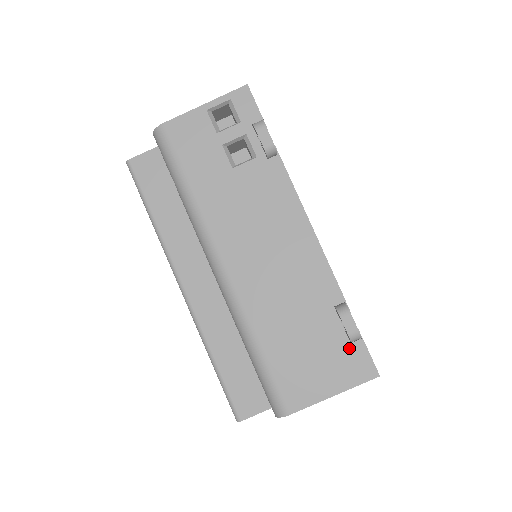
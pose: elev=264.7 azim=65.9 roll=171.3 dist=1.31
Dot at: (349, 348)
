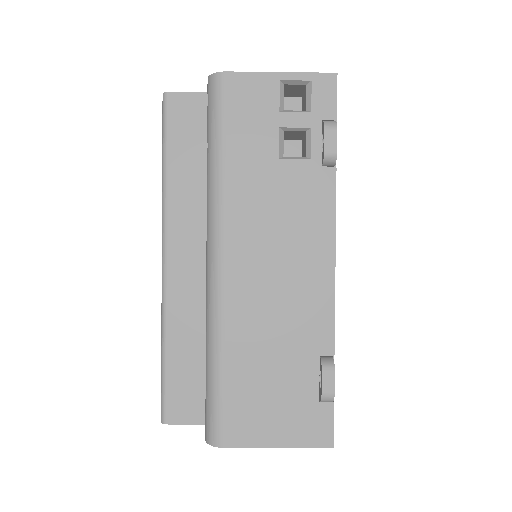
Dot at: (315, 406)
